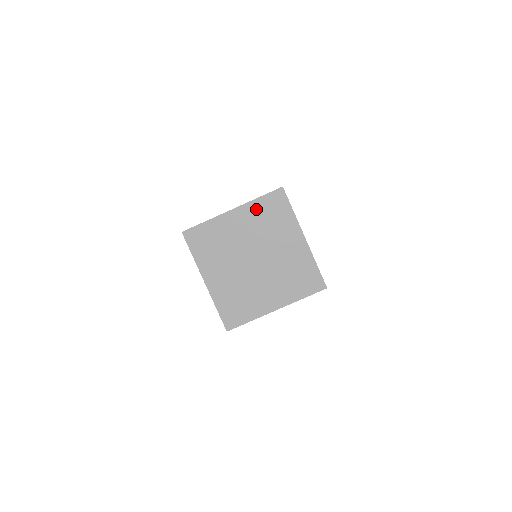
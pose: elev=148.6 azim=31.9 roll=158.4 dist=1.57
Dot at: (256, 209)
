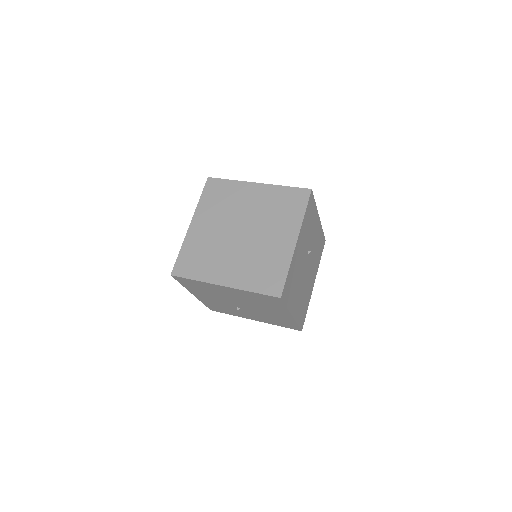
Dot at: (276, 194)
